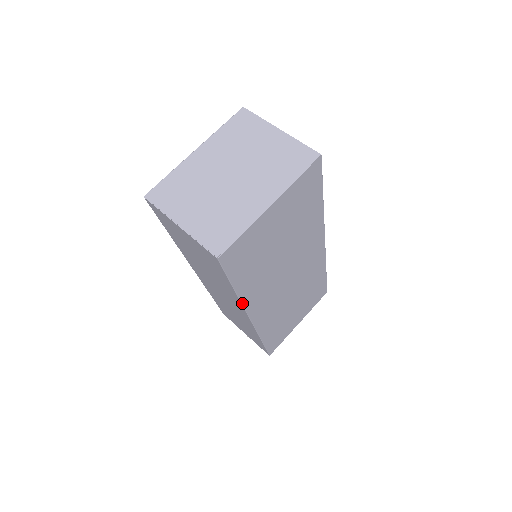
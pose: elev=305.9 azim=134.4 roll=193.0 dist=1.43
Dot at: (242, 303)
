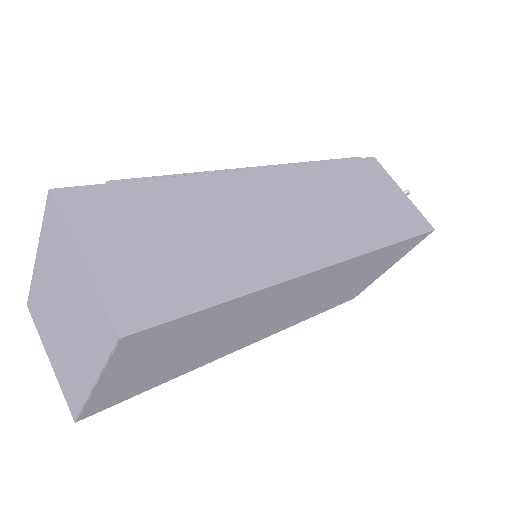
Dot at: (201, 366)
